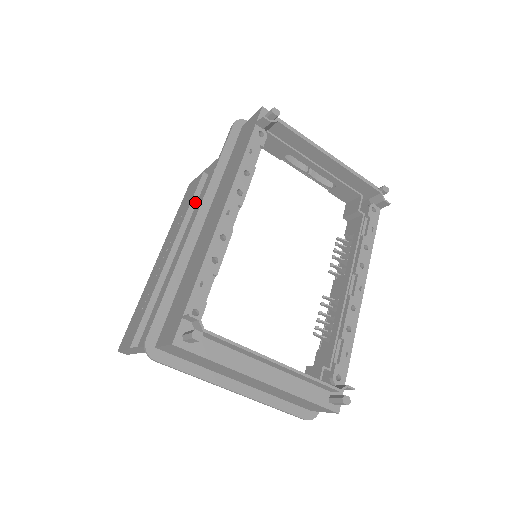
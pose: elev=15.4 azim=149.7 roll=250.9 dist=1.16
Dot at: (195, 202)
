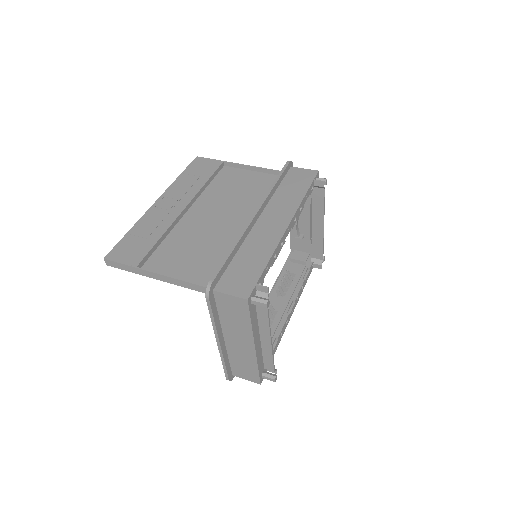
Dot at: (211, 180)
